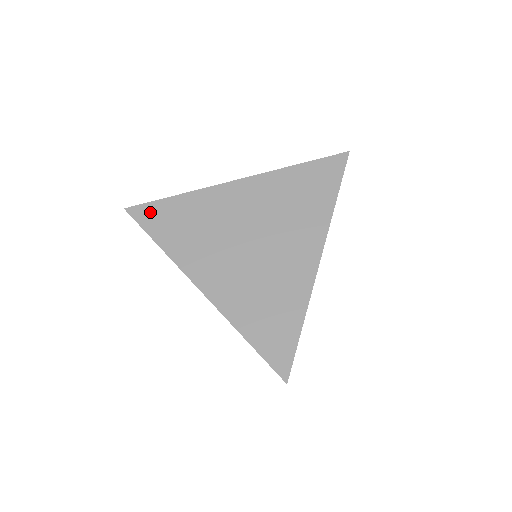
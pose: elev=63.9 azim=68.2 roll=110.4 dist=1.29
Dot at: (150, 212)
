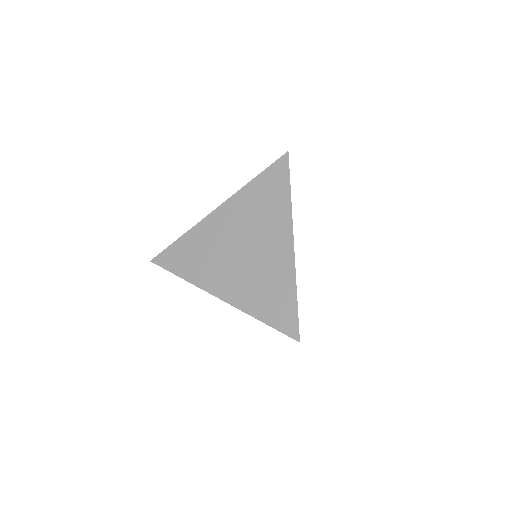
Dot at: (167, 256)
